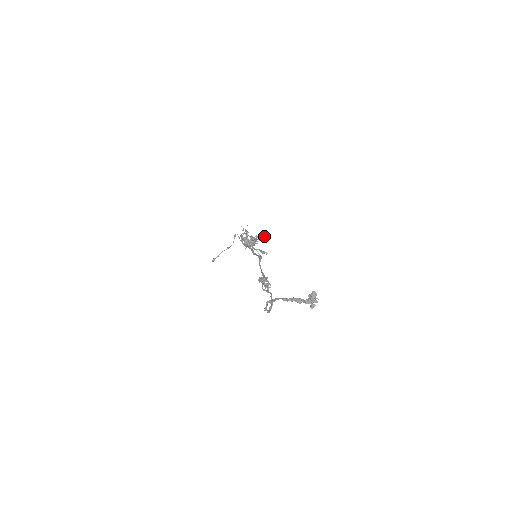
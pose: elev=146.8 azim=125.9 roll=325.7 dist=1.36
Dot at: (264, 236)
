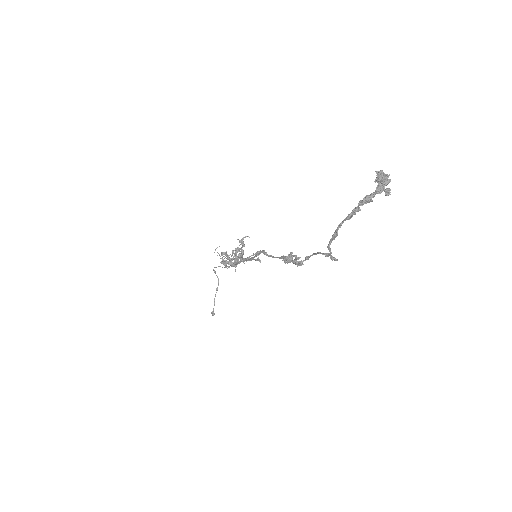
Dot at: (245, 236)
